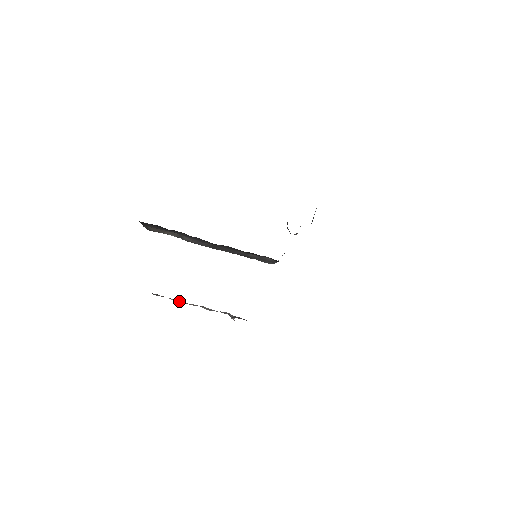
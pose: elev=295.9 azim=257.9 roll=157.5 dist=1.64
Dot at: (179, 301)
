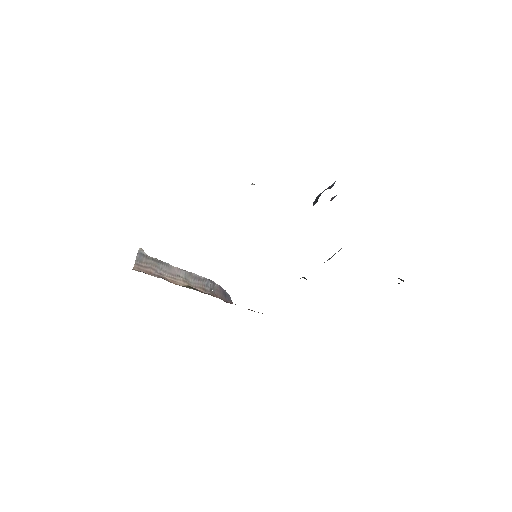
Dot at: (163, 270)
